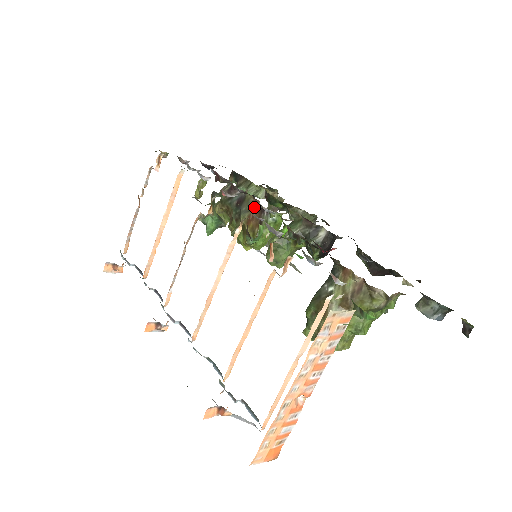
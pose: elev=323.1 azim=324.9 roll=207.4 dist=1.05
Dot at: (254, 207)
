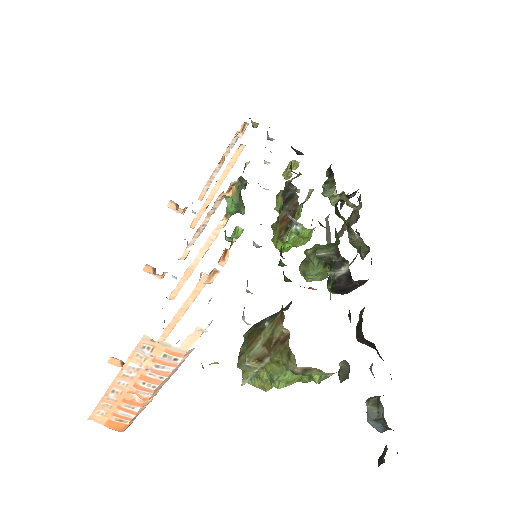
Dot at: (293, 209)
